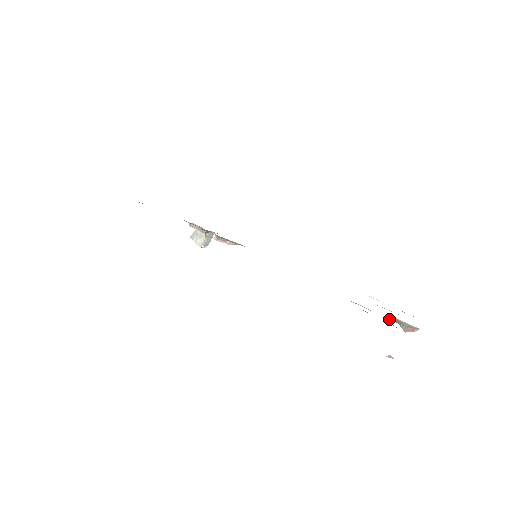
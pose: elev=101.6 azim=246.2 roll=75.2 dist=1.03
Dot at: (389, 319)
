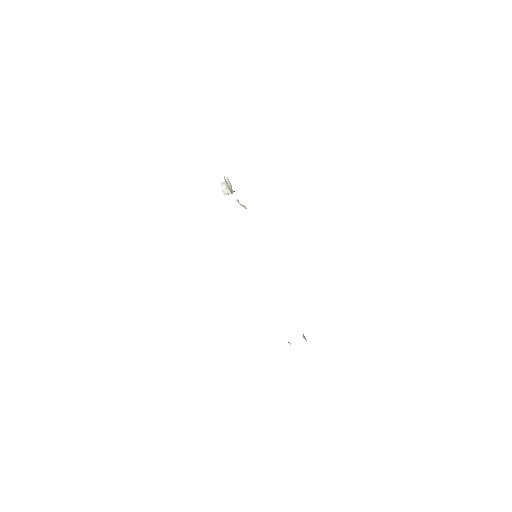
Dot at: occluded
